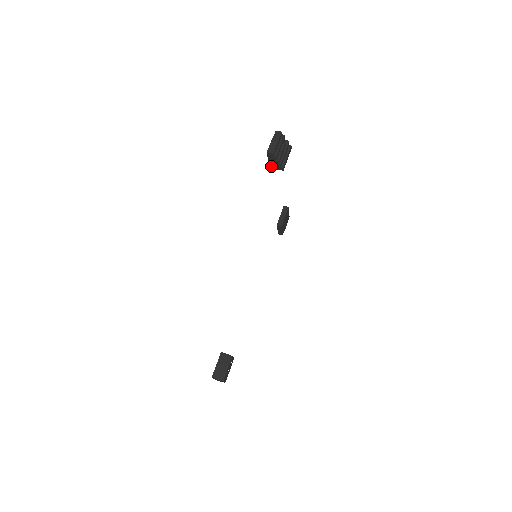
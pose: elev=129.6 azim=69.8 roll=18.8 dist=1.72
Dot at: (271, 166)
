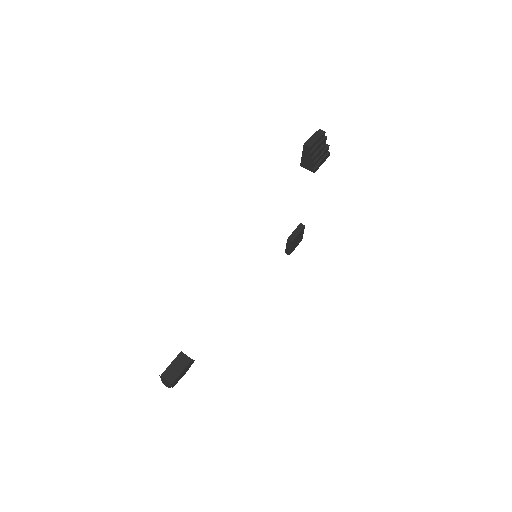
Dot at: (303, 164)
